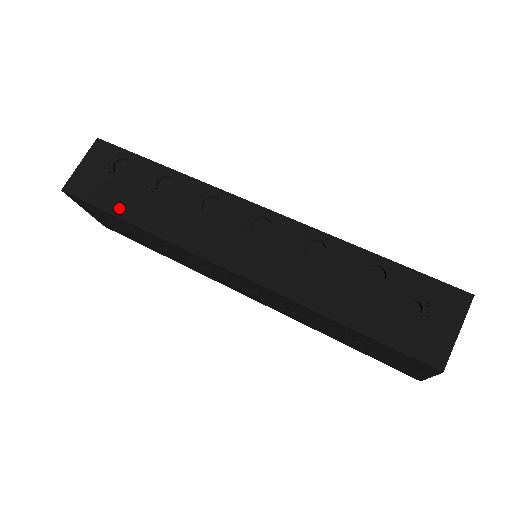
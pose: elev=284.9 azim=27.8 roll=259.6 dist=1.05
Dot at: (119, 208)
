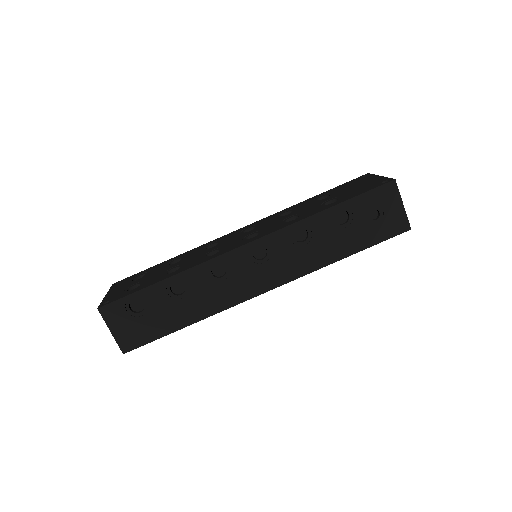
Dot at: (171, 326)
